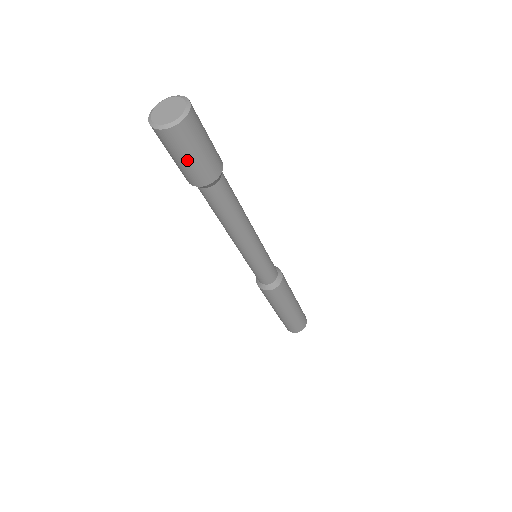
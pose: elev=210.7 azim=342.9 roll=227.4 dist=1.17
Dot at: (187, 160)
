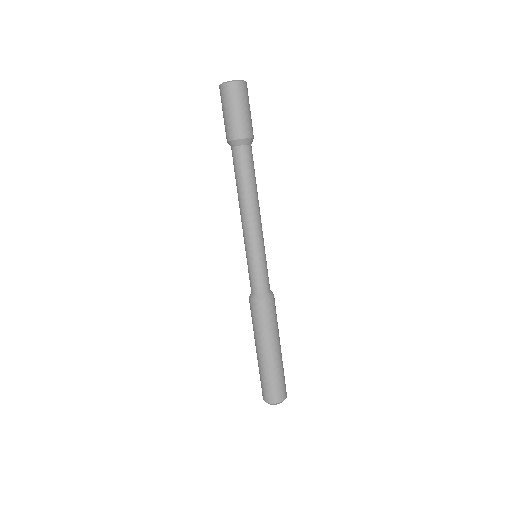
Dot at: (244, 110)
